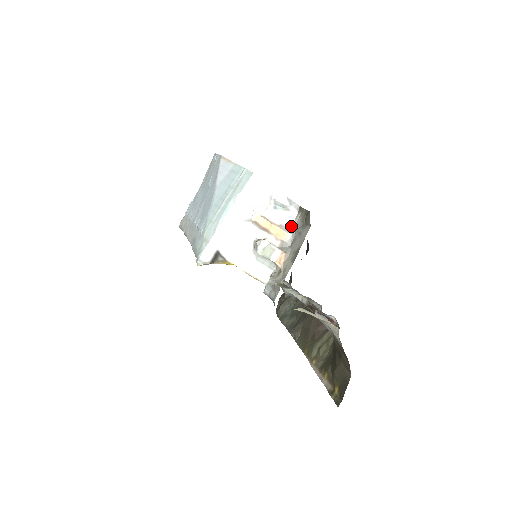
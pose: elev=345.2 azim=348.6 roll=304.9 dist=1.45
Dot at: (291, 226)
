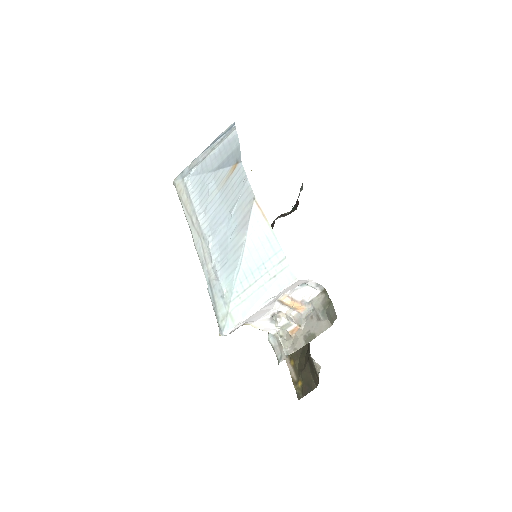
Dot at: (310, 300)
